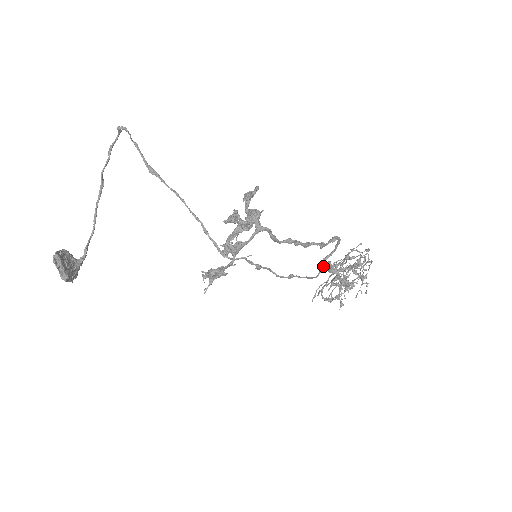
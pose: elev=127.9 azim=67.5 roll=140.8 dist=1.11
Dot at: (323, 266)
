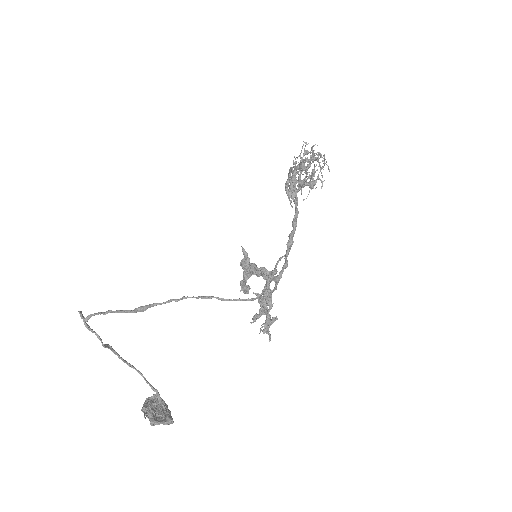
Dot at: (291, 192)
